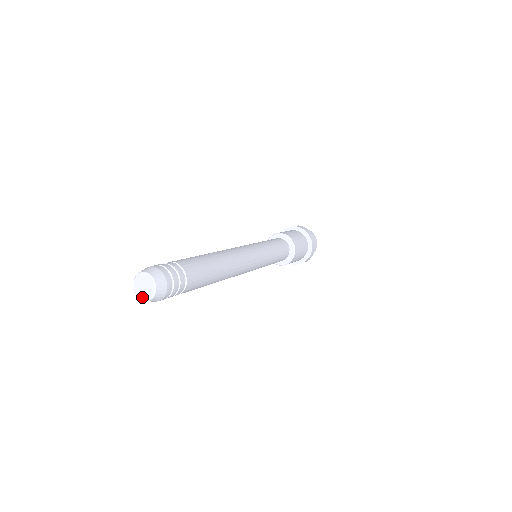
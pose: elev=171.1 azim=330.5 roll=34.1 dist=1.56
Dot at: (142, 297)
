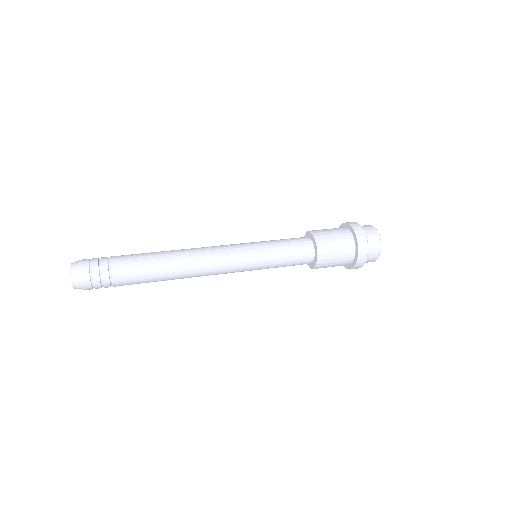
Dot at: occluded
